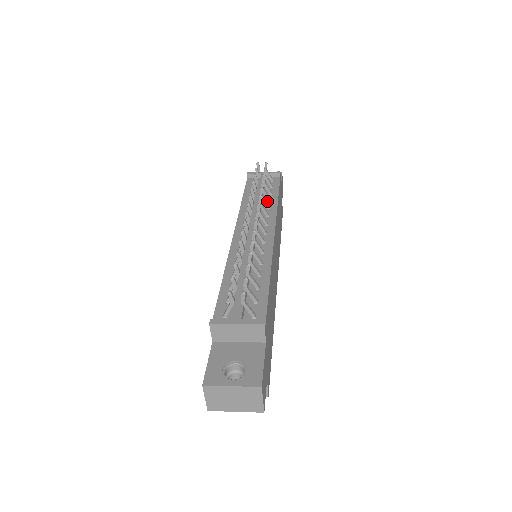
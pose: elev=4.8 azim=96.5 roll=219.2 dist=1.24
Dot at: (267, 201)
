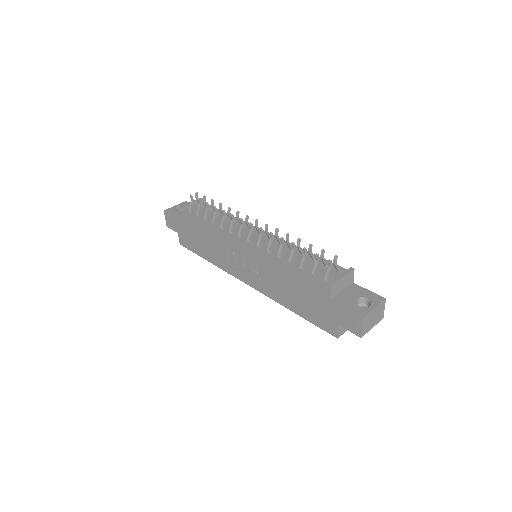
Dot at: occluded
